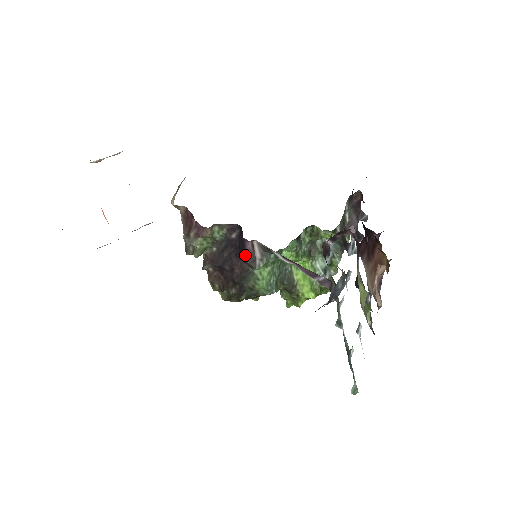
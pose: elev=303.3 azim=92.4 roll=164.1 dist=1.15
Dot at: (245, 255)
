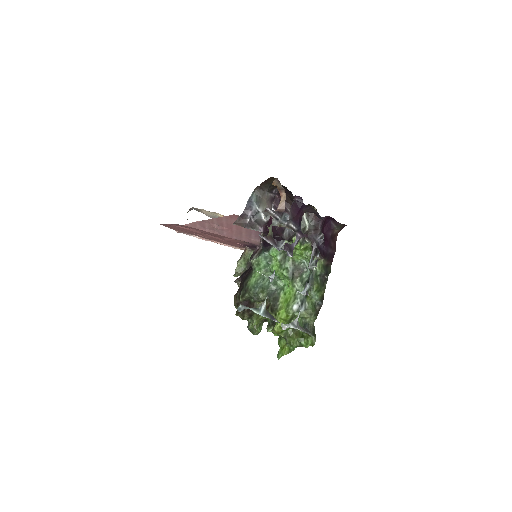
Dot at: (251, 255)
